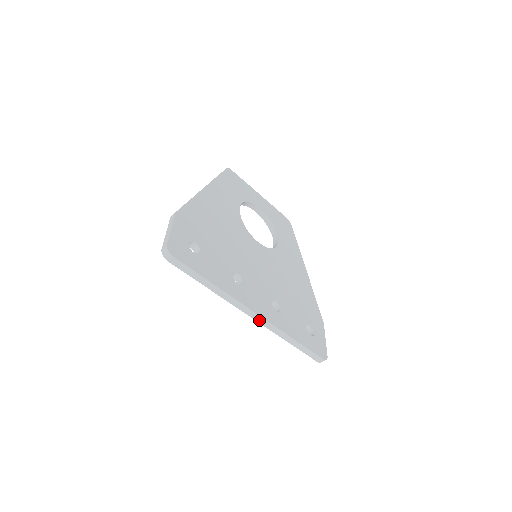
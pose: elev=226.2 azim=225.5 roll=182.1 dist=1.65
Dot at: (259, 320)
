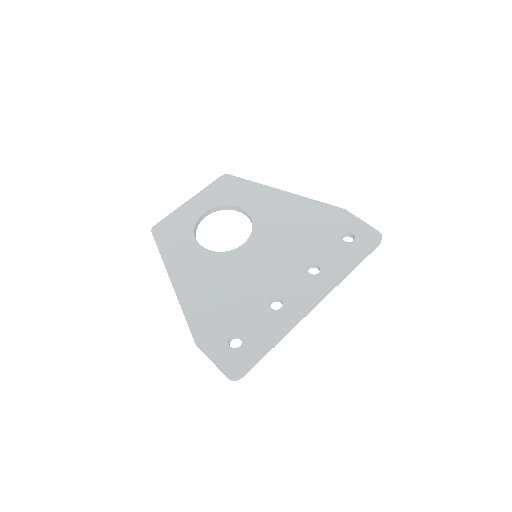
Dot at: (321, 300)
